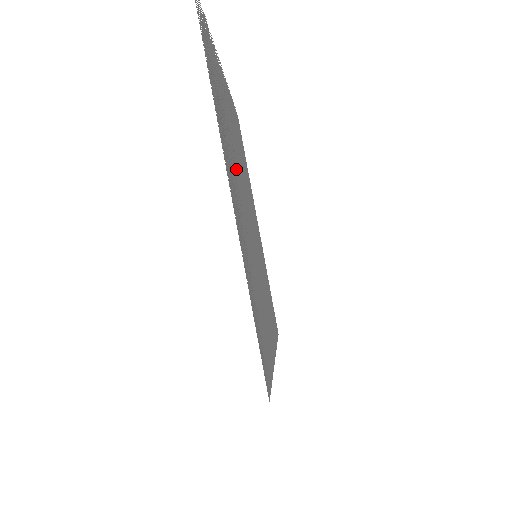
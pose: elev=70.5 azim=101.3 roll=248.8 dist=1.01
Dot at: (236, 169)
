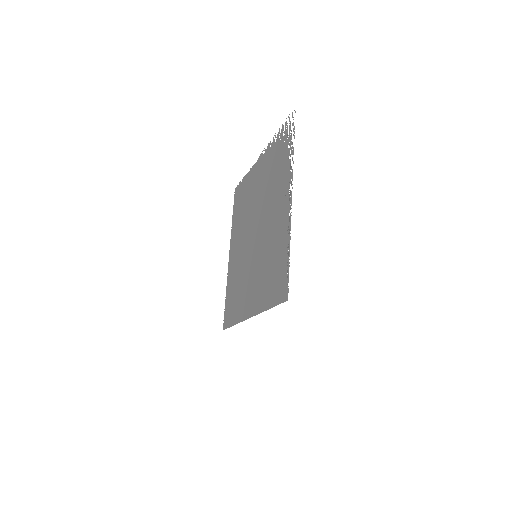
Dot at: (269, 203)
